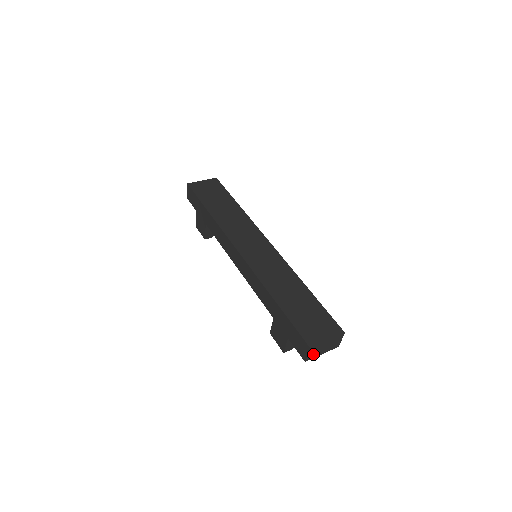
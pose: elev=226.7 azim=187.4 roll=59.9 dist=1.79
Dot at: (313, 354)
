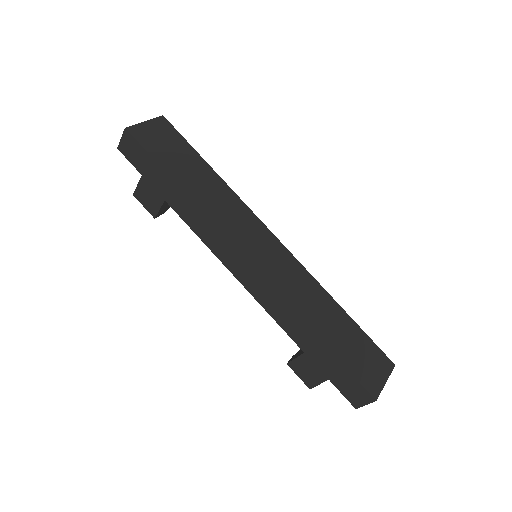
Dot at: occluded
